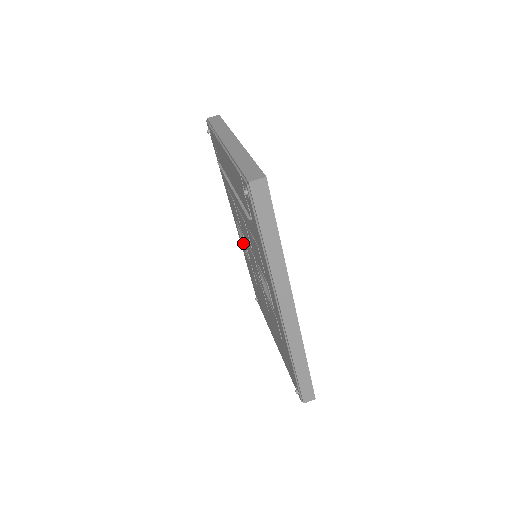
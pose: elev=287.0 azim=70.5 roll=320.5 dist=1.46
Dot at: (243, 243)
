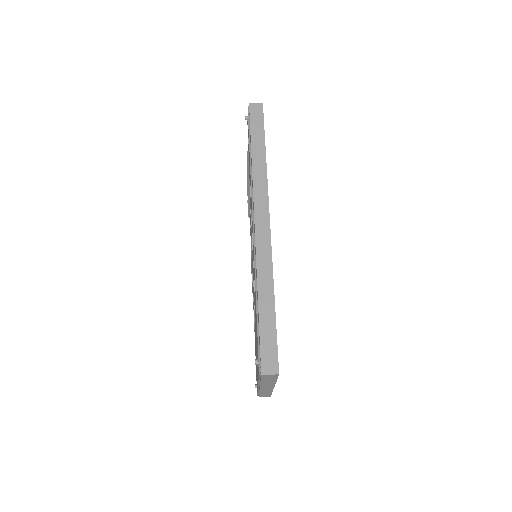
Dot at: occluded
